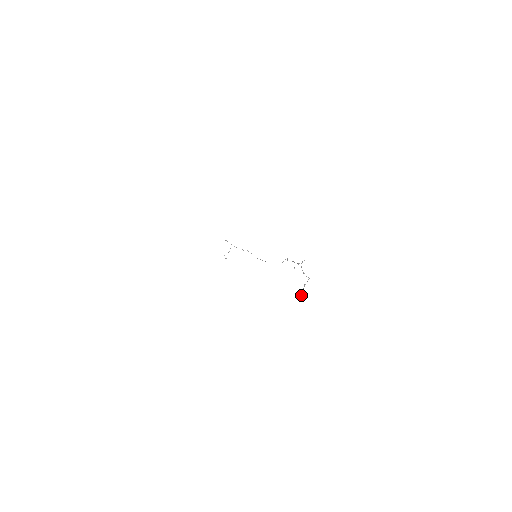
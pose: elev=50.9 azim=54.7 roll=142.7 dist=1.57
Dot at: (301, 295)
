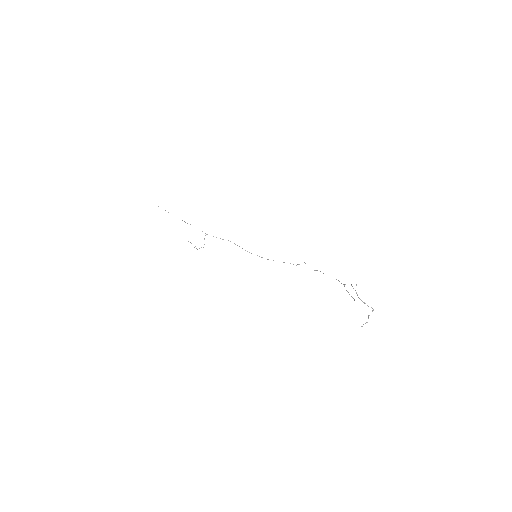
Dot at: occluded
